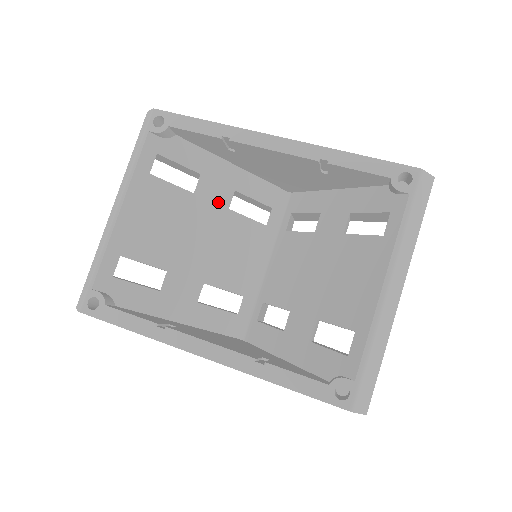
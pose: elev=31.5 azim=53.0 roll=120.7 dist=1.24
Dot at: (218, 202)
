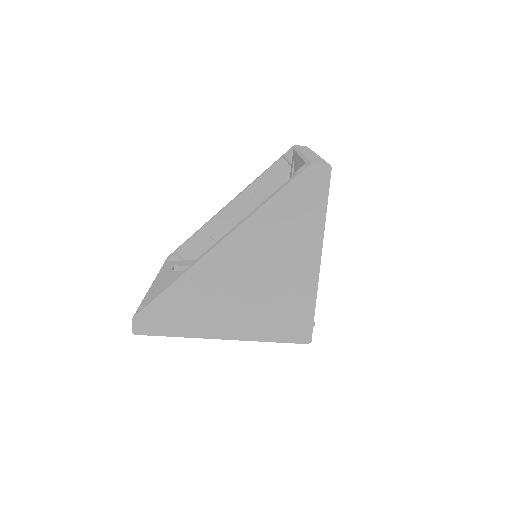
Dot at: occluded
